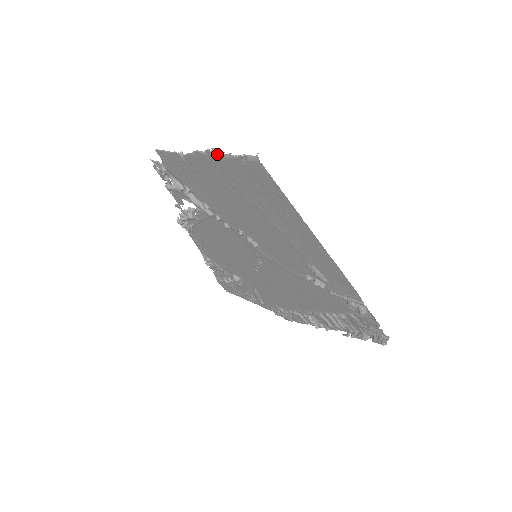
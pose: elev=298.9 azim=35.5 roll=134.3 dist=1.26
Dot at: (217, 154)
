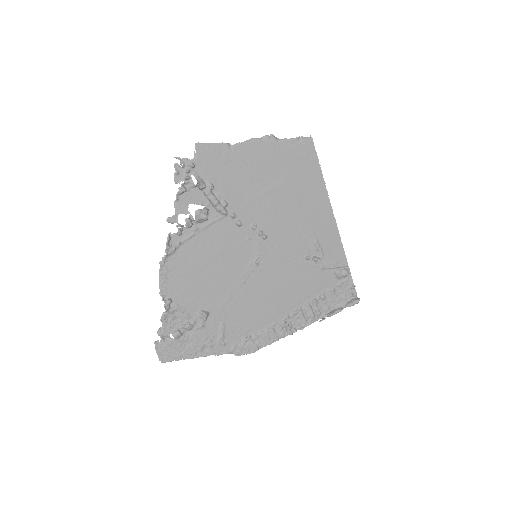
Dot at: (275, 138)
